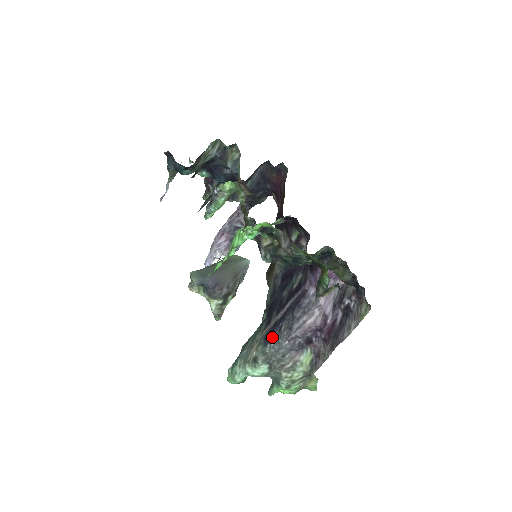
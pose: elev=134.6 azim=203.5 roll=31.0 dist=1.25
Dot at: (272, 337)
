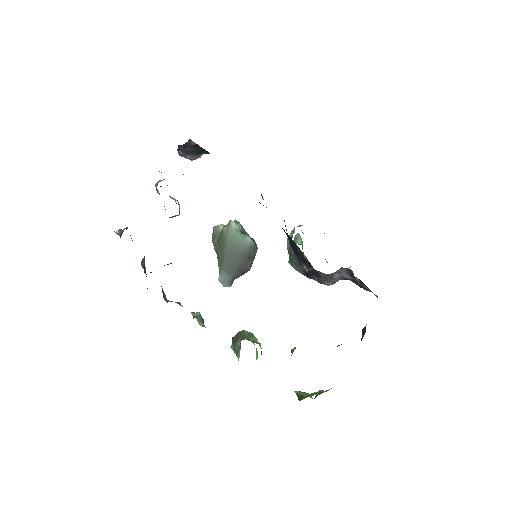
Dot at: (311, 278)
